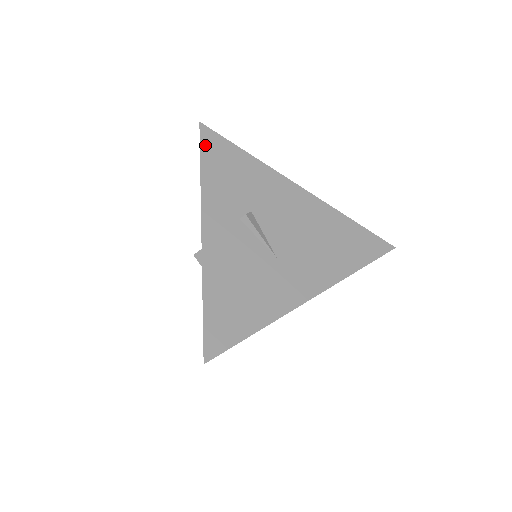
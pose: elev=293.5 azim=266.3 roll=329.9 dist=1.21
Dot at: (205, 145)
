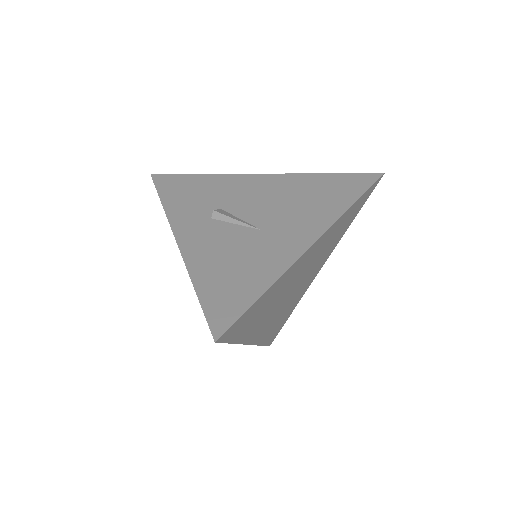
Dot at: (160, 186)
